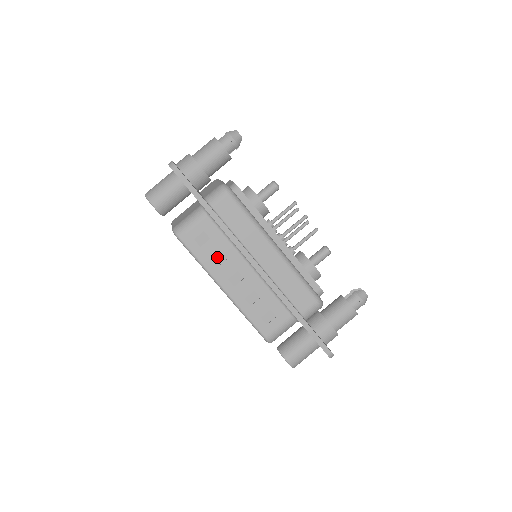
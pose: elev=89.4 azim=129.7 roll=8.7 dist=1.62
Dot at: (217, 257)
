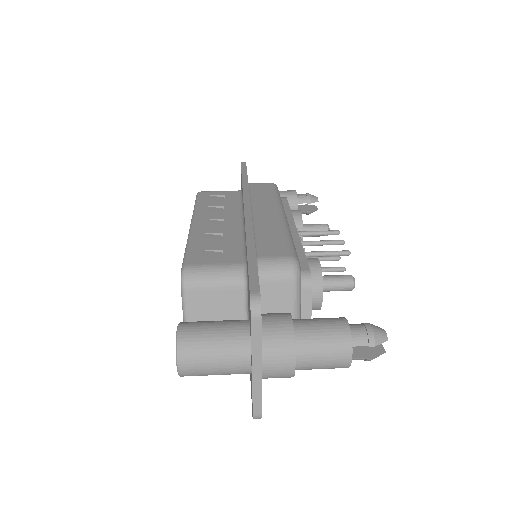
Dot at: (216, 209)
